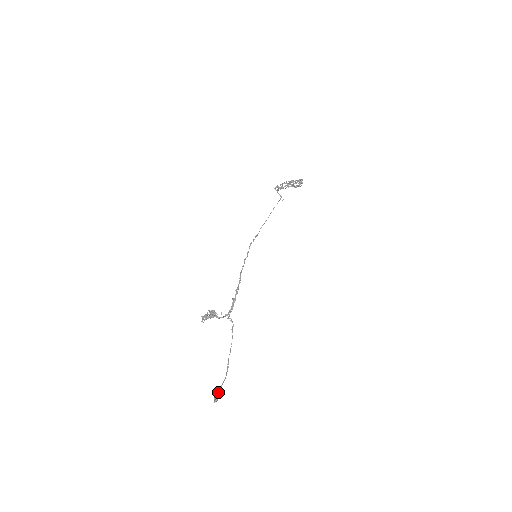
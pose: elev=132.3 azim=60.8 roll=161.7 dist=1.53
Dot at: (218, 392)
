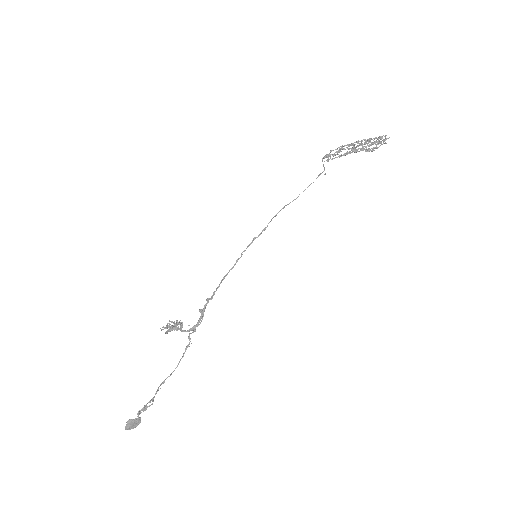
Dot at: occluded
